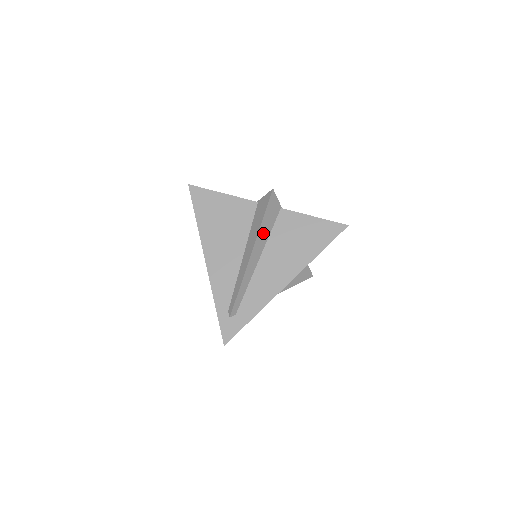
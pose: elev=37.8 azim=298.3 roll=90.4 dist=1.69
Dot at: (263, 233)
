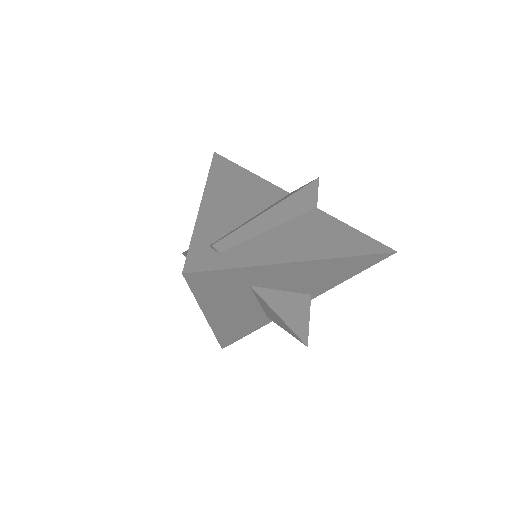
Dot at: (292, 205)
